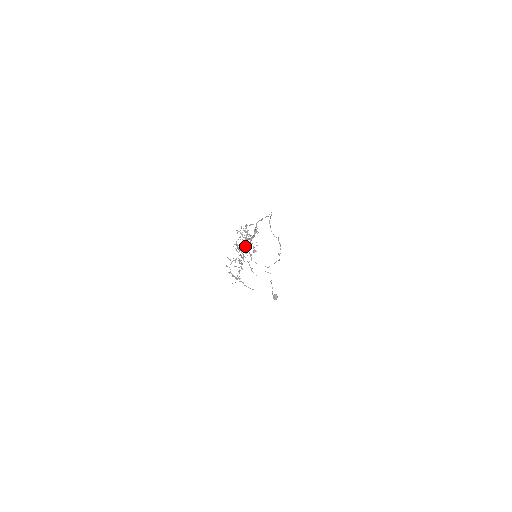
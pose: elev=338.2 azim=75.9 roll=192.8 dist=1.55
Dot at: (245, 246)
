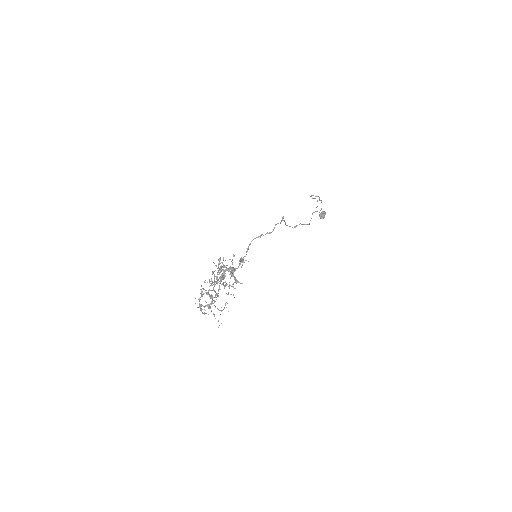
Dot at: (211, 298)
